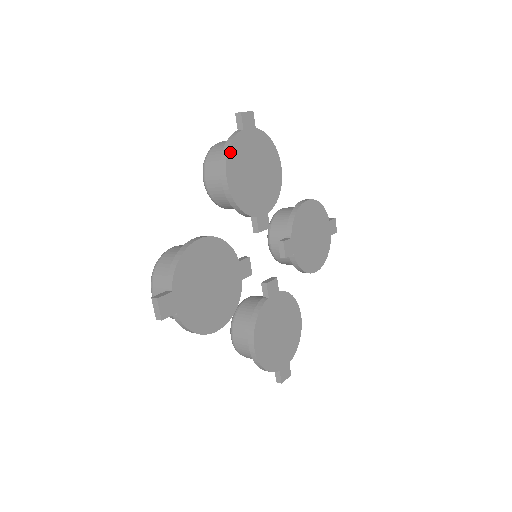
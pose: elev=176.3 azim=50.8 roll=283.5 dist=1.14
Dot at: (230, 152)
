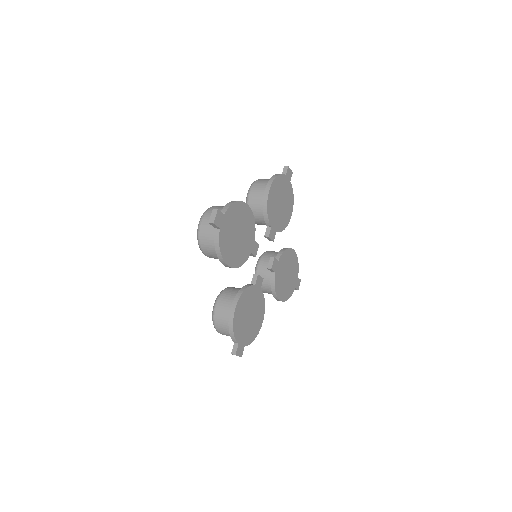
Dot at: (222, 252)
